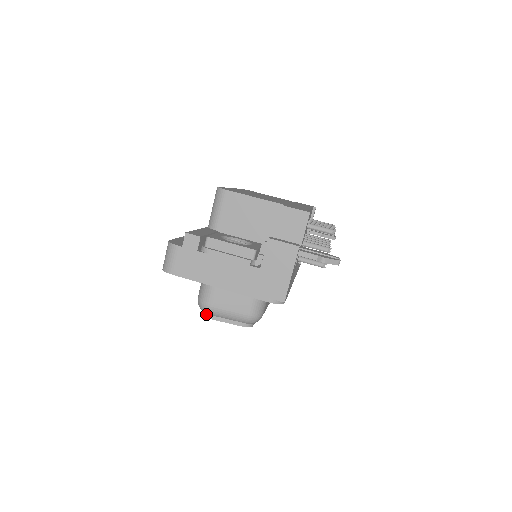
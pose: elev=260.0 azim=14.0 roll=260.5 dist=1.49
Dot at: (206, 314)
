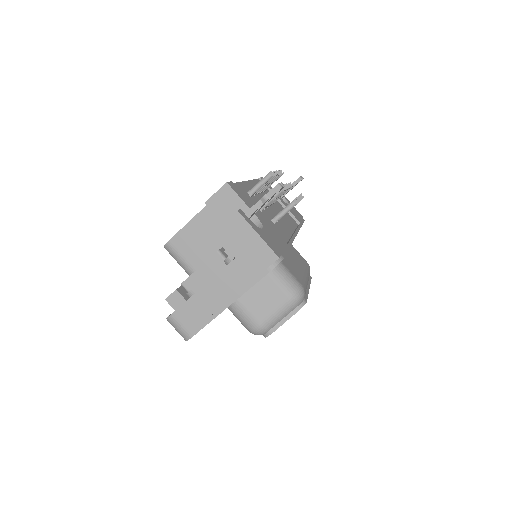
Dot at: (266, 334)
